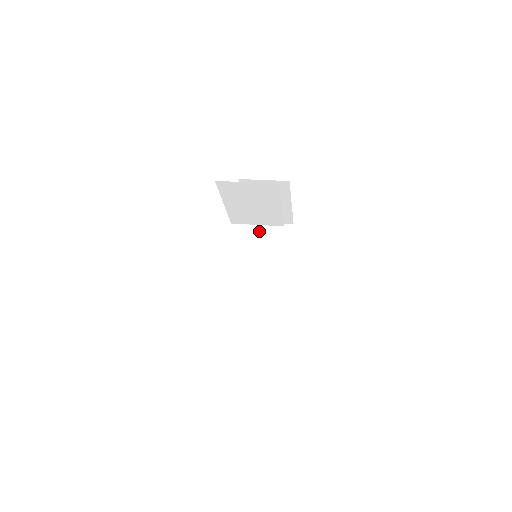
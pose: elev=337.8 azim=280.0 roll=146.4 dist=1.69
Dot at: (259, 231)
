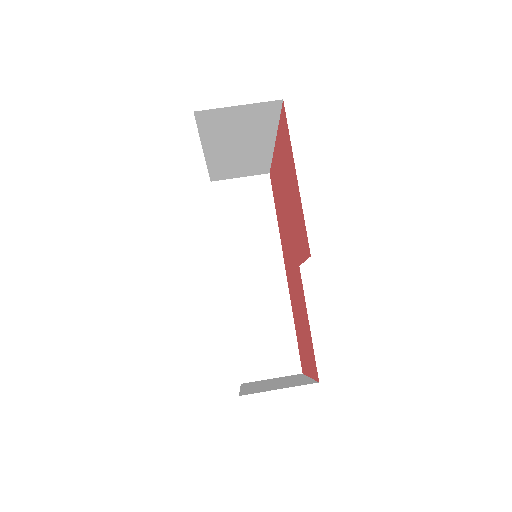
Dot at: (215, 118)
